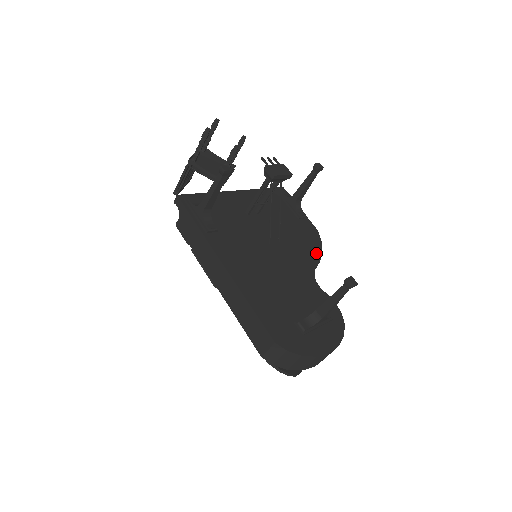
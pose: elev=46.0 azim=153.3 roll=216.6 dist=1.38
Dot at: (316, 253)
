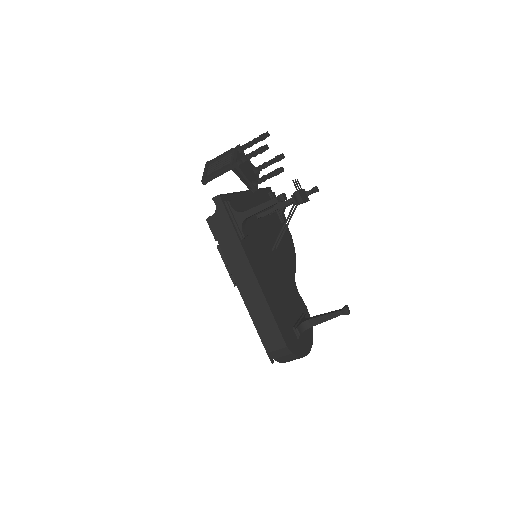
Dot at: (294, 259)
